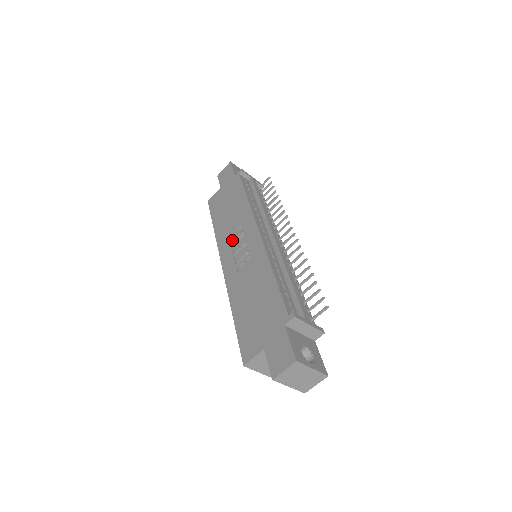
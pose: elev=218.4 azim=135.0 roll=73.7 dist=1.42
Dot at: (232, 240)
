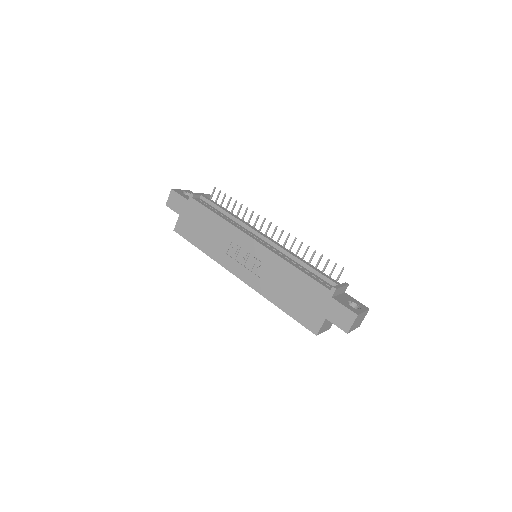
Dot at: (232, 255)
